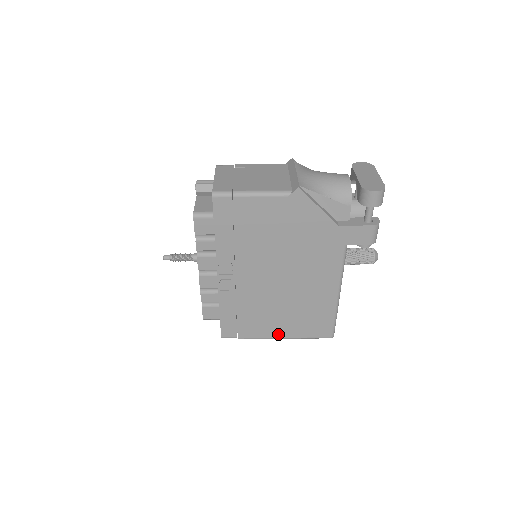
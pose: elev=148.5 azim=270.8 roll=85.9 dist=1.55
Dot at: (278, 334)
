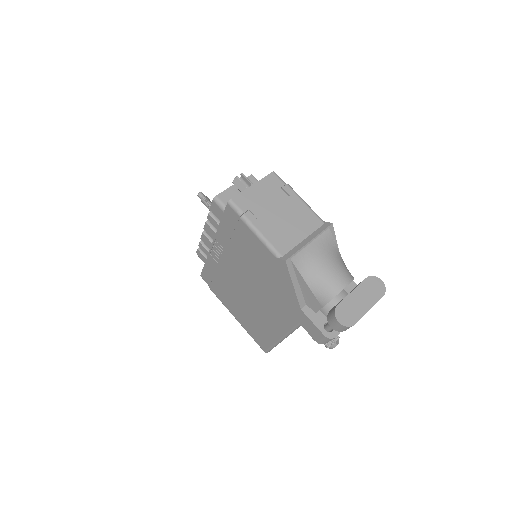
Dot at: (233, 313)
